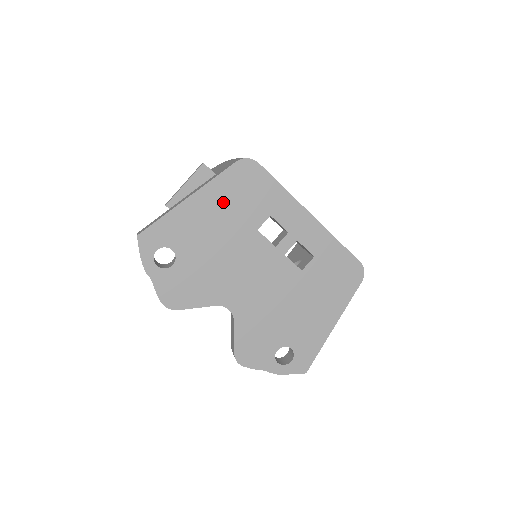
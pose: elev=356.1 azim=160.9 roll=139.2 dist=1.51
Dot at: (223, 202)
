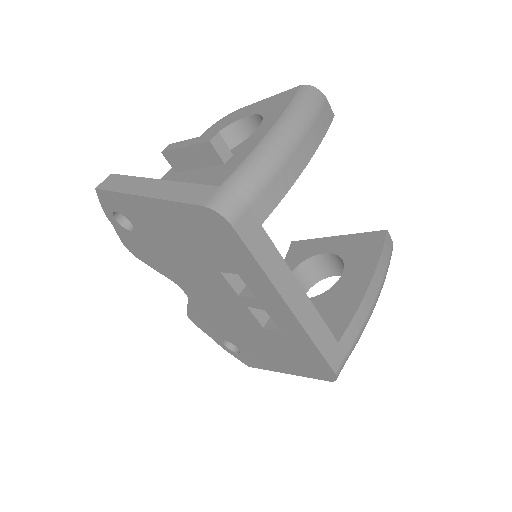
Dot at: (183, 227)
